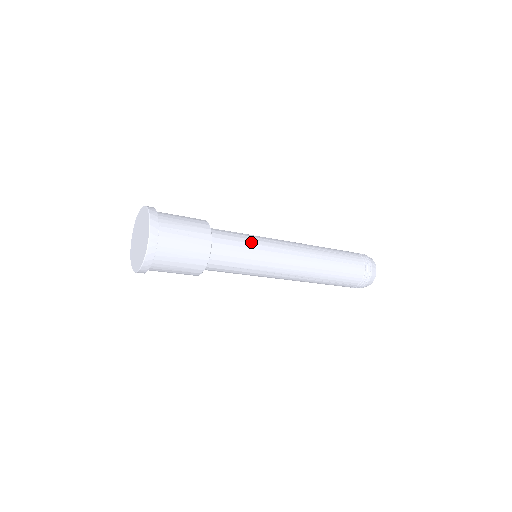
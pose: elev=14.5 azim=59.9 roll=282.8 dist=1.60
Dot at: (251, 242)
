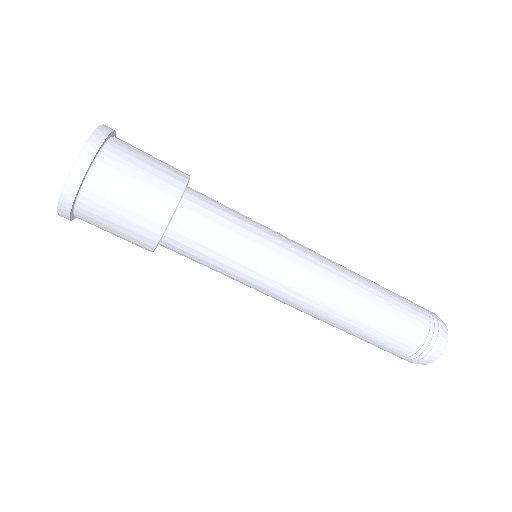
Dot at: (249, 223)
